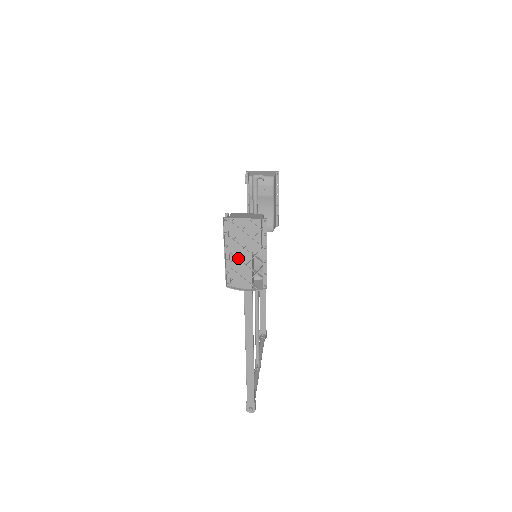
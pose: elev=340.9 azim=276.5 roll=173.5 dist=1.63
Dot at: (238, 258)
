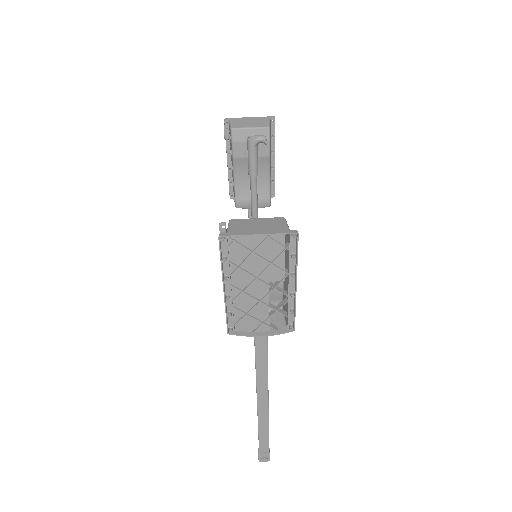
Dot at: (246, 292)
